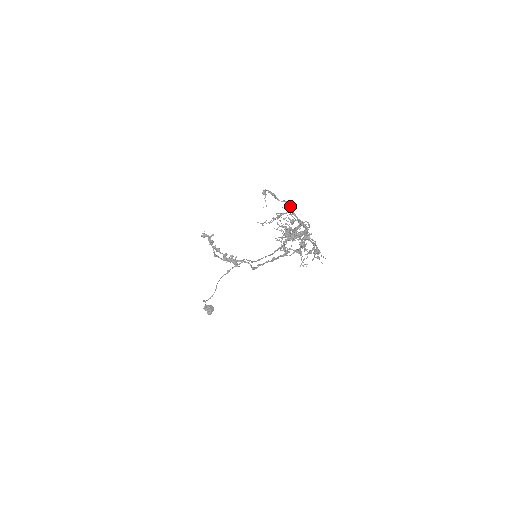
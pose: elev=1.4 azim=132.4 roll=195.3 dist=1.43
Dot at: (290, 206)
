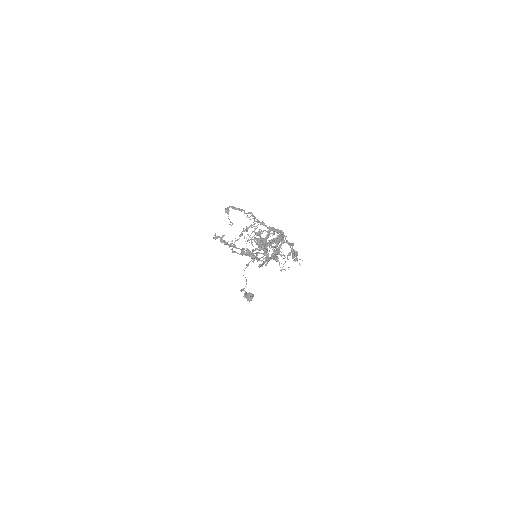
Dot at: (254, 218)
